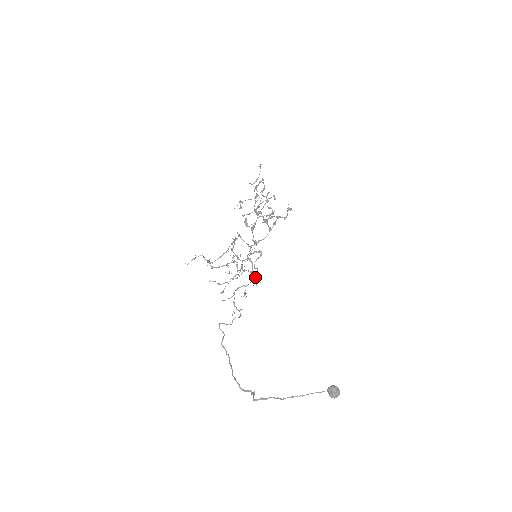
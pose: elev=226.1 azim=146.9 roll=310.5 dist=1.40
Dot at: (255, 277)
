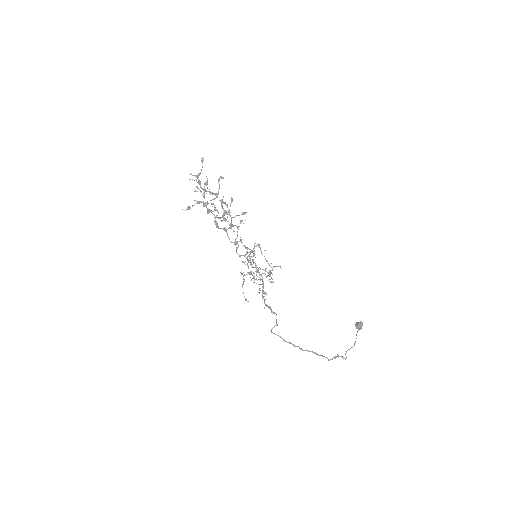
Dot at: occluded
